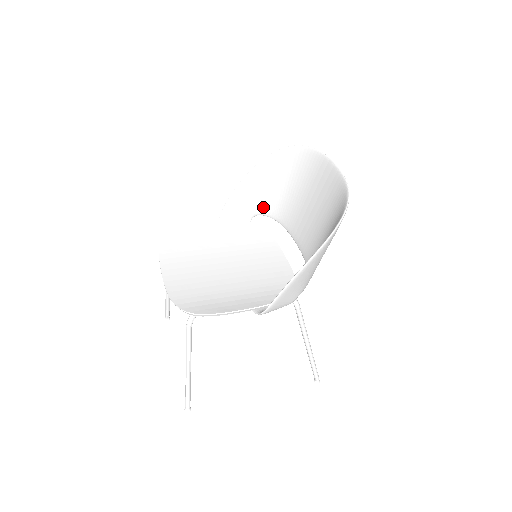
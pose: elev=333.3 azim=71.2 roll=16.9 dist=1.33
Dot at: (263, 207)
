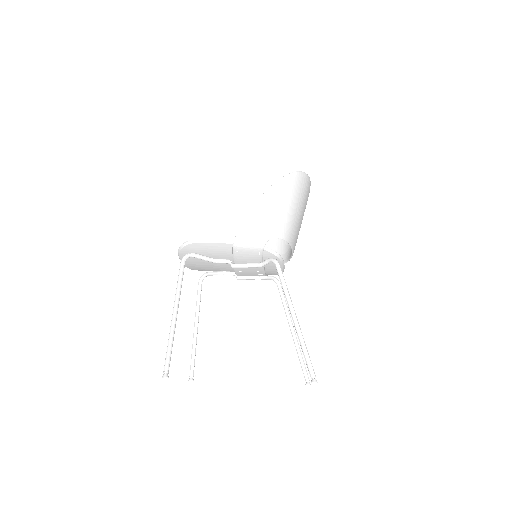
Dot at: occluded
